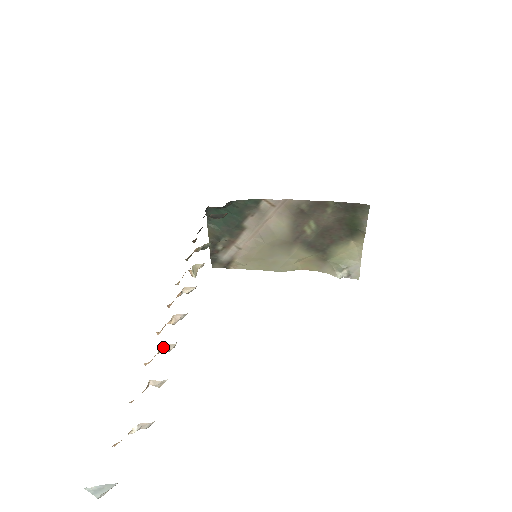
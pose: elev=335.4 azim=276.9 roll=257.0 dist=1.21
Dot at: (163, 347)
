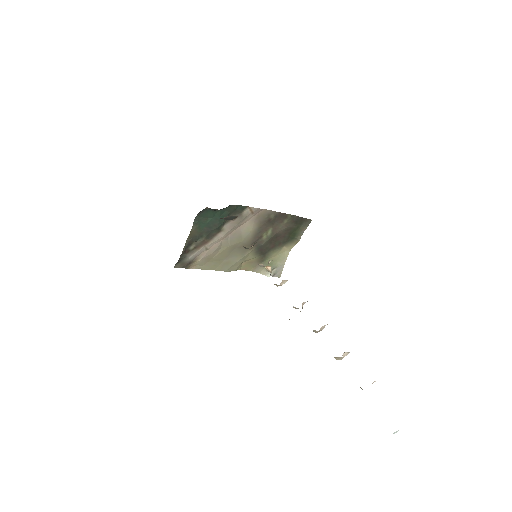
Dot at: (320, 329)
